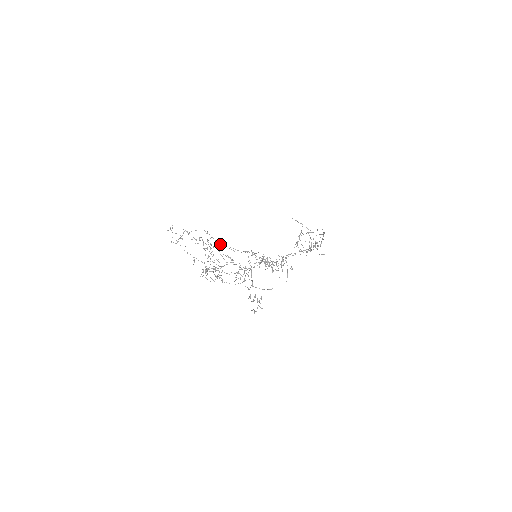
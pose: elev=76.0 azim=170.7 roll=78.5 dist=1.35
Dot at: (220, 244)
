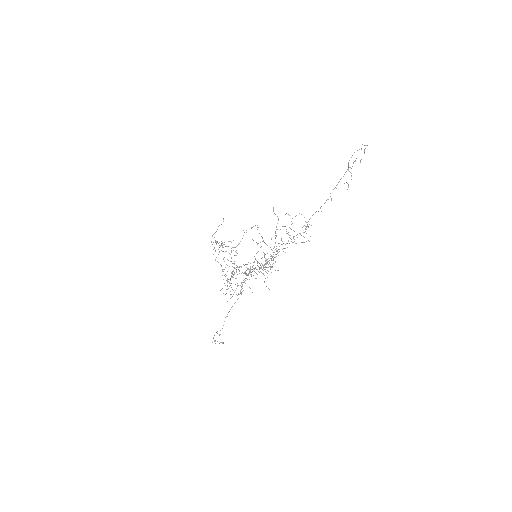
Dot at: occluded
